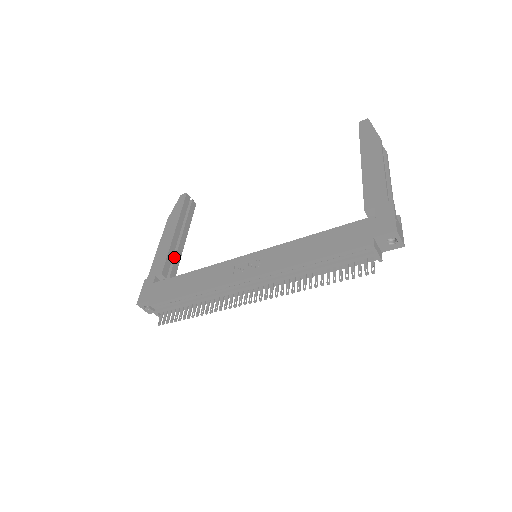
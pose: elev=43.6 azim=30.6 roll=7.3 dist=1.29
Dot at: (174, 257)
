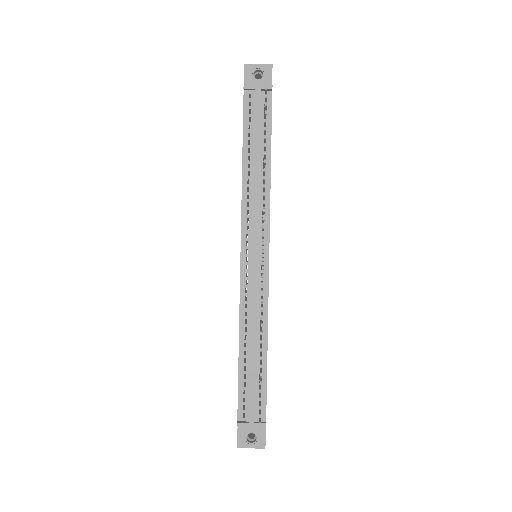
Dot at: occluded
